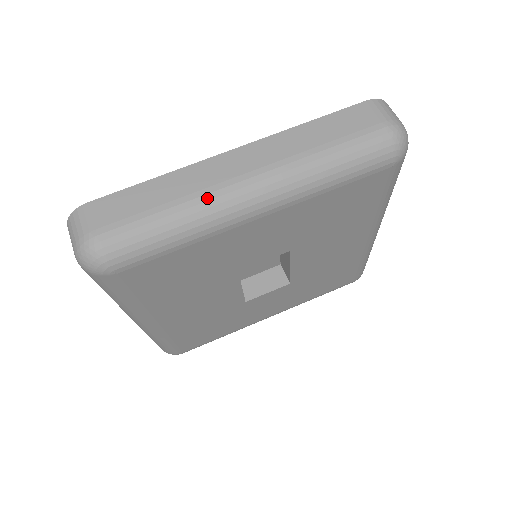
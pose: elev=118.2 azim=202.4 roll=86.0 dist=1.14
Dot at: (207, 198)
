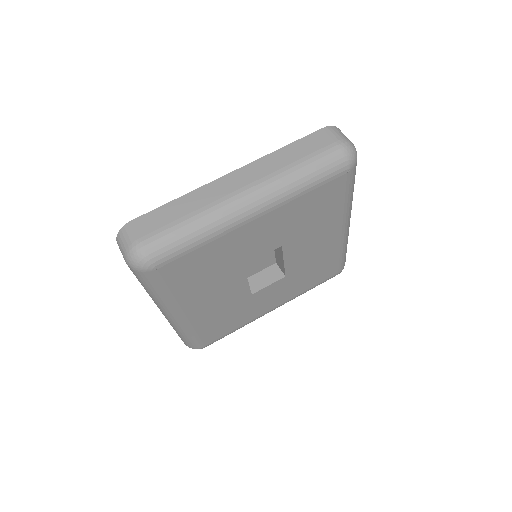
Dot at: (217, 208)
